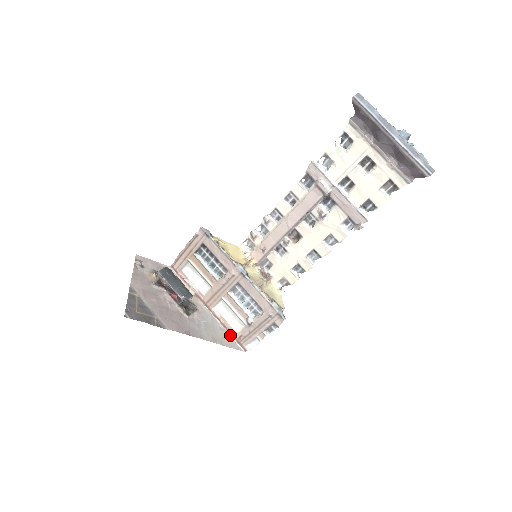
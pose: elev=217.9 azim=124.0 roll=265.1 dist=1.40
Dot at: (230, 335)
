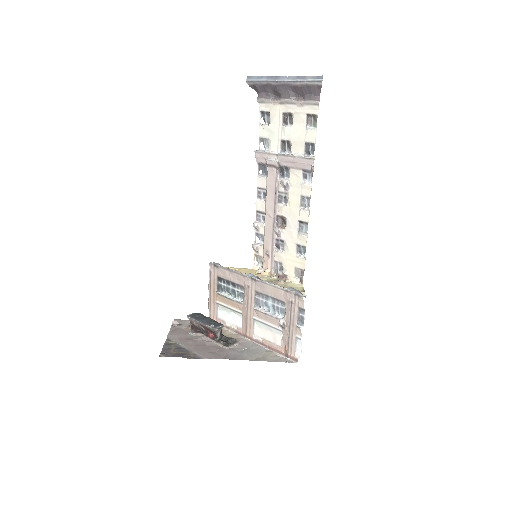
Dot at: (277, 353)
